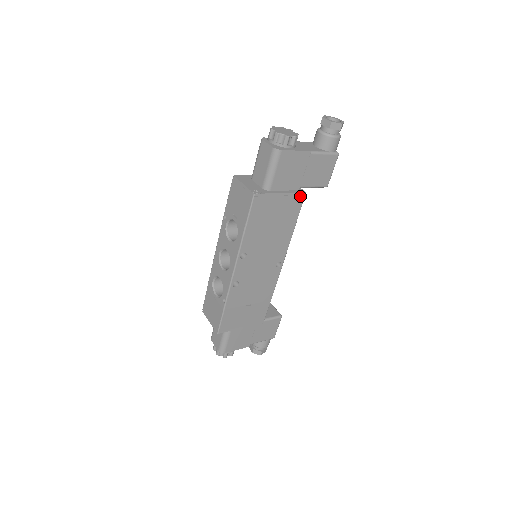
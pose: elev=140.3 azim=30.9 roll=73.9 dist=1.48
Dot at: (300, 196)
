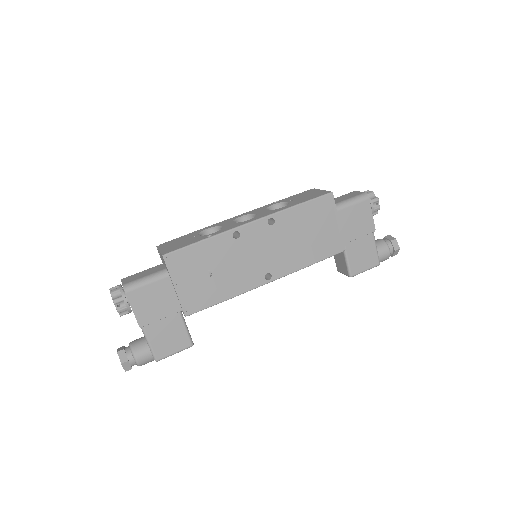
Dot at: (341, 246)
